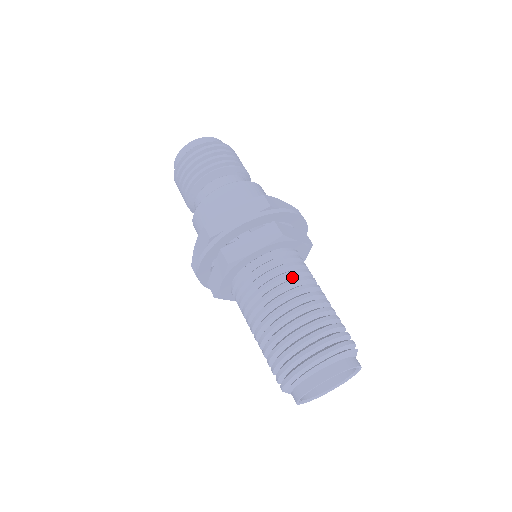
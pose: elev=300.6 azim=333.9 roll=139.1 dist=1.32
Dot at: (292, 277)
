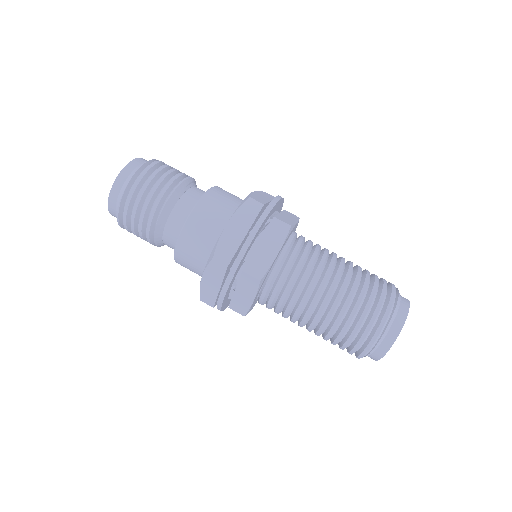
Dot at: (316, 259)
